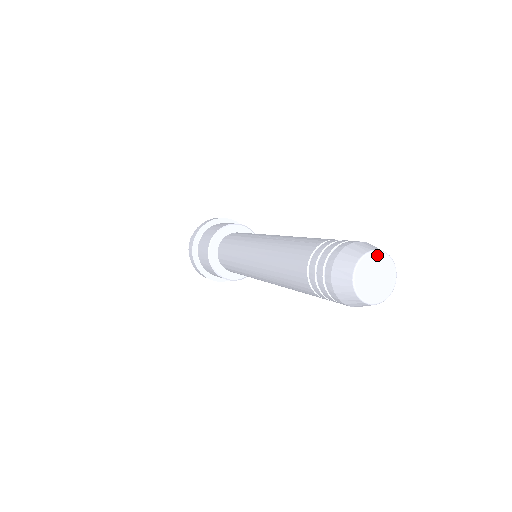
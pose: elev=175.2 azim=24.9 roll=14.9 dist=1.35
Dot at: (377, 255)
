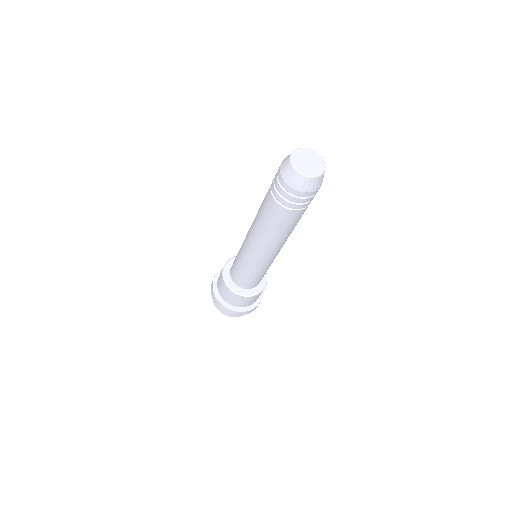
Dot at: (310, 151)
